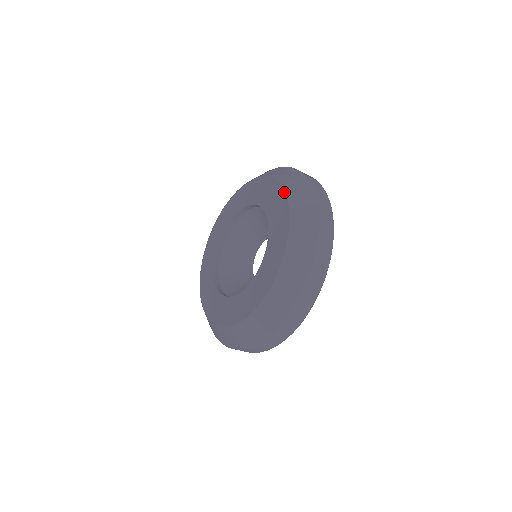
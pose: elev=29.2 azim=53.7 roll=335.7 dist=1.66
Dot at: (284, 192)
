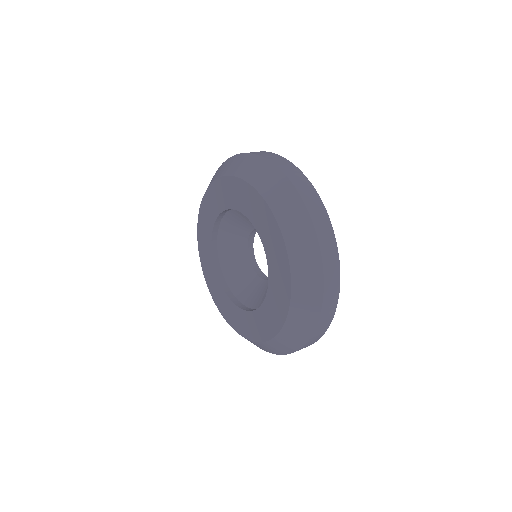
Dot at: (290, 281)
